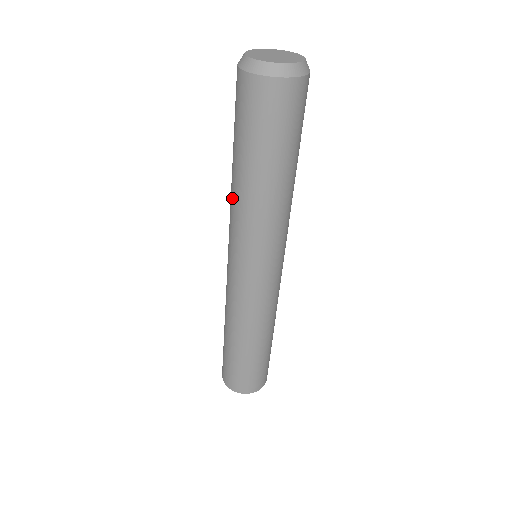
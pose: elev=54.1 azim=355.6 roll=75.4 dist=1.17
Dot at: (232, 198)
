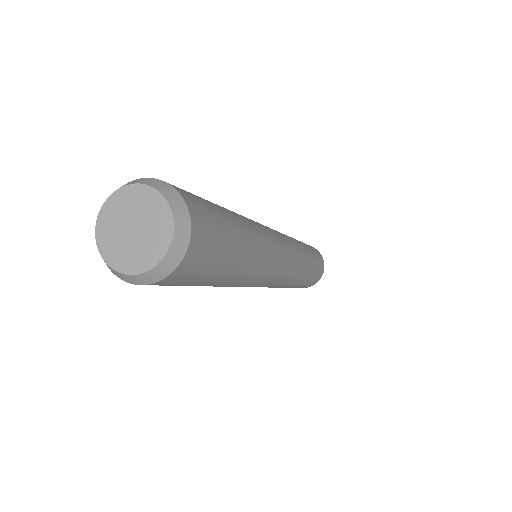
Dot at: occluded
